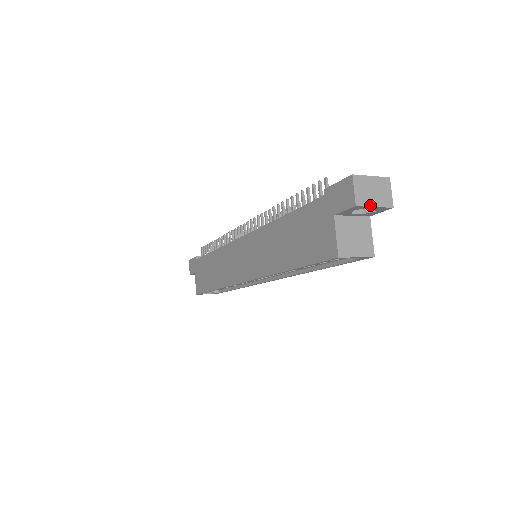
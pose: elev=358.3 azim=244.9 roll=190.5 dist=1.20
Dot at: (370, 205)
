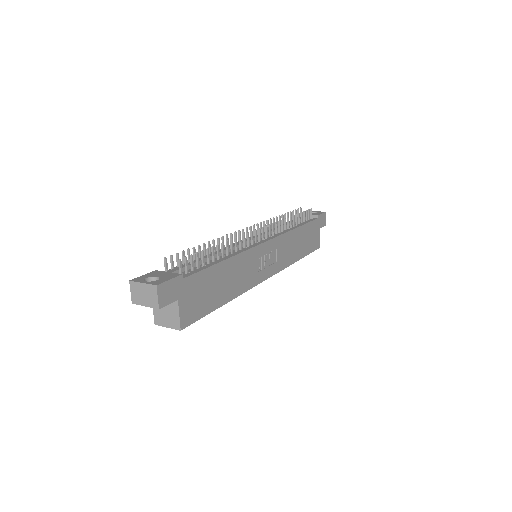
Dot at: (142, 304)
